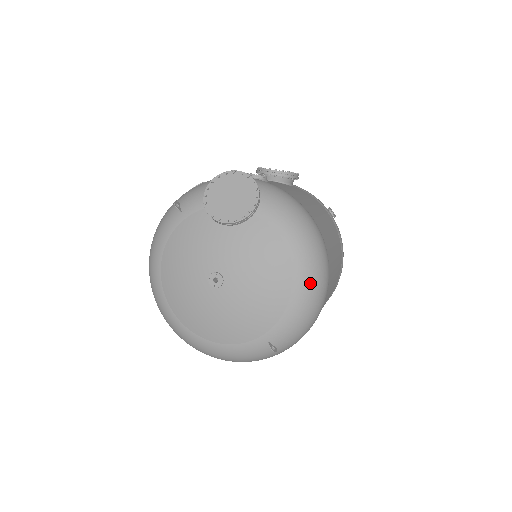
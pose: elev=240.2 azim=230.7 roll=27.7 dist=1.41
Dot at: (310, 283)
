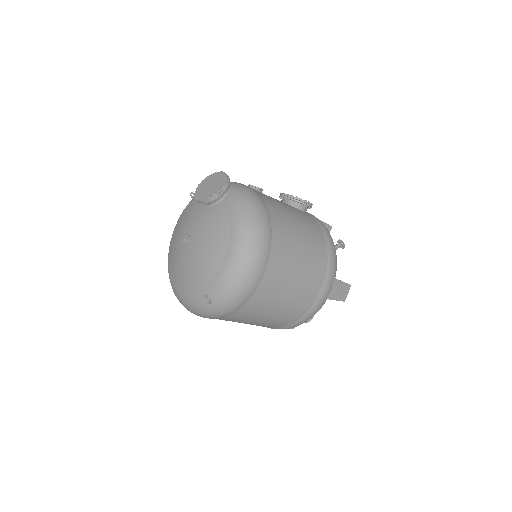
Dot at: (240, 254)
